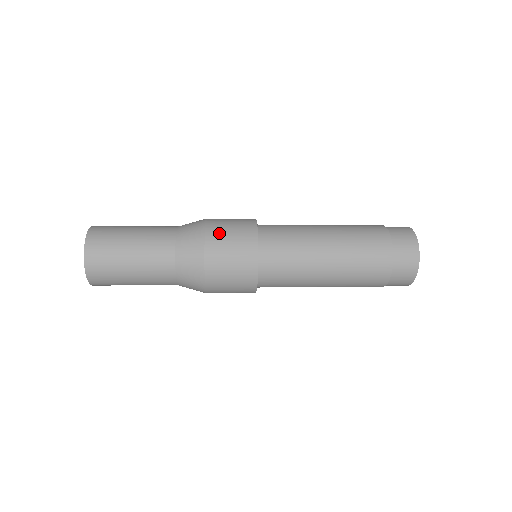
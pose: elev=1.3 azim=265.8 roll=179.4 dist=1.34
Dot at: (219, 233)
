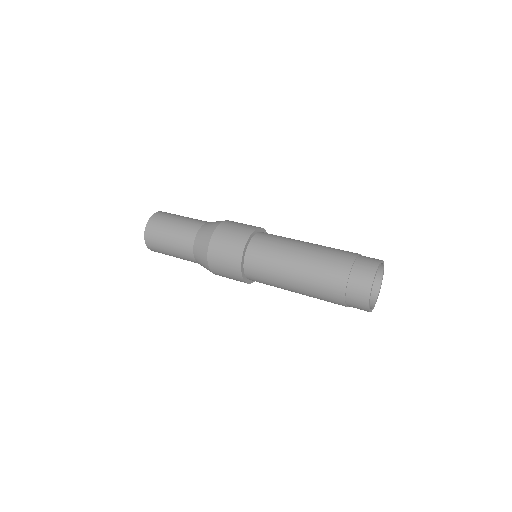
Dot at: (217, 251)
